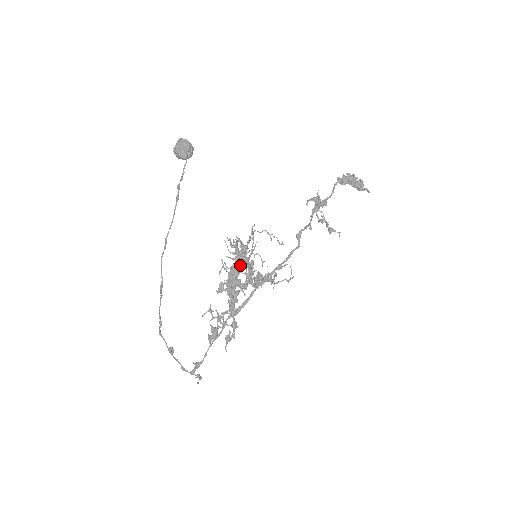
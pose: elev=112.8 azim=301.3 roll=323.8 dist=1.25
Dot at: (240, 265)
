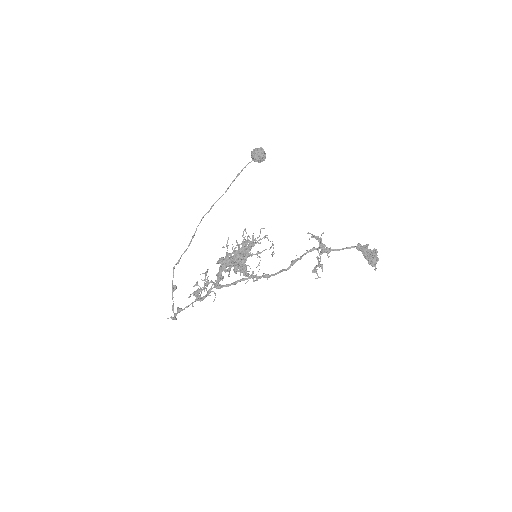
Dot at: (235, 248)
